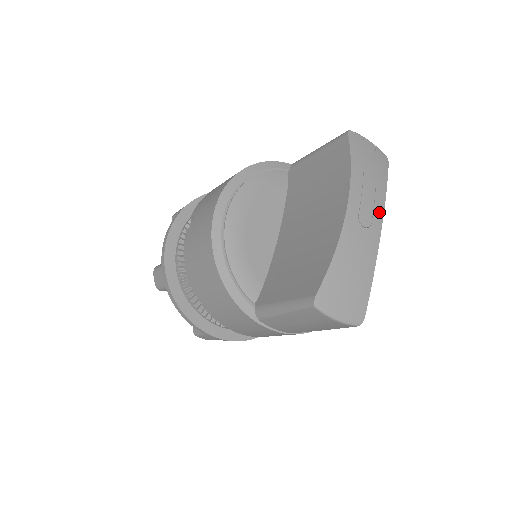
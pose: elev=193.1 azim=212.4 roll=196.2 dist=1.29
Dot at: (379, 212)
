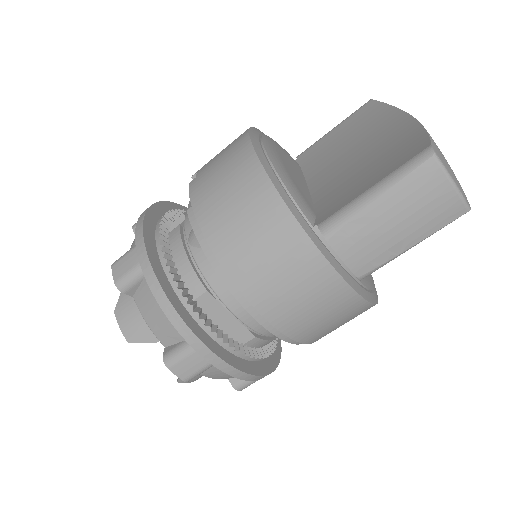
Dot at: occluded
